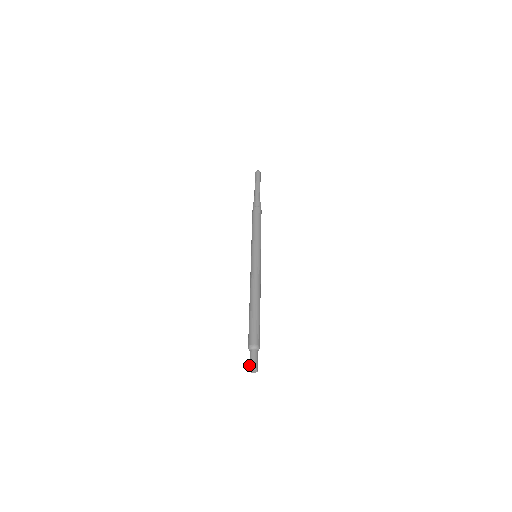
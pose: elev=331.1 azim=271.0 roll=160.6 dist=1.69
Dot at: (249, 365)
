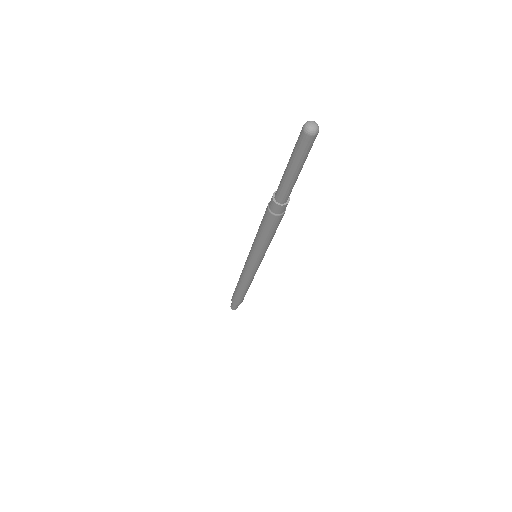
Dot at: (231, 304)
